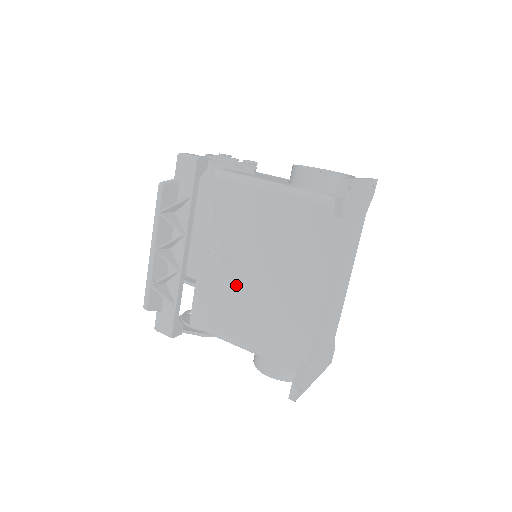
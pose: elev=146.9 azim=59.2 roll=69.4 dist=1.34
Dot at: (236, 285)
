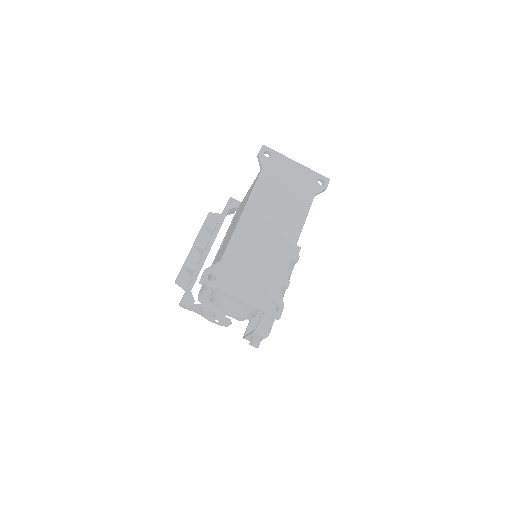
Dot at: (220, 250)
